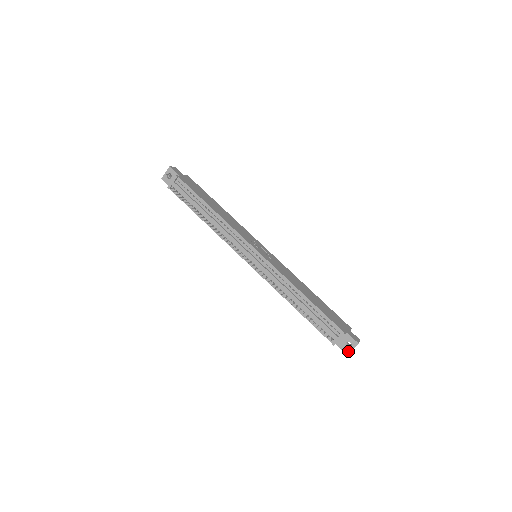
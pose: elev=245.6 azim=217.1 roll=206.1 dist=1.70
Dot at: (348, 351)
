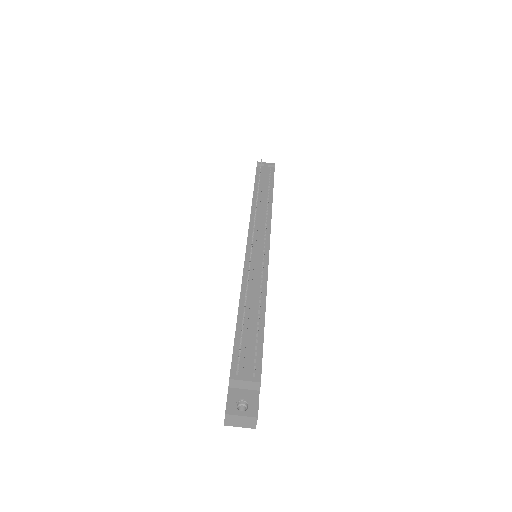
Dot at: (233, 411)
